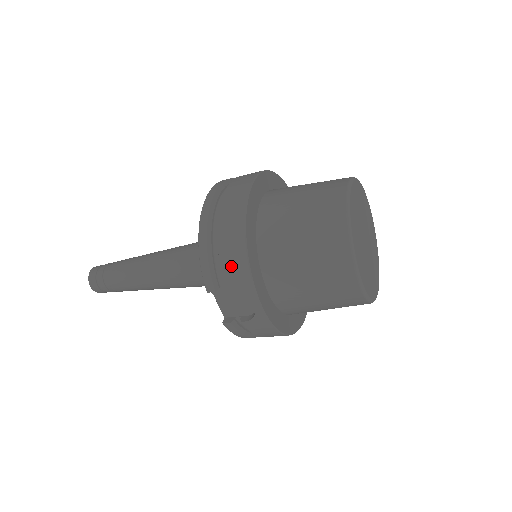
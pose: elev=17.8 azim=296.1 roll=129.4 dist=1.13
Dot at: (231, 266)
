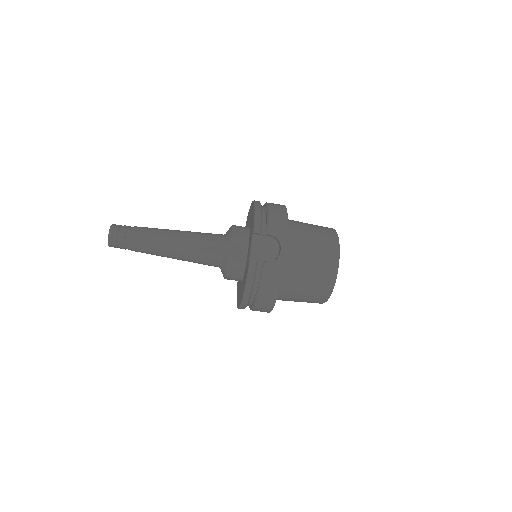
Dot at: (276, 223)
